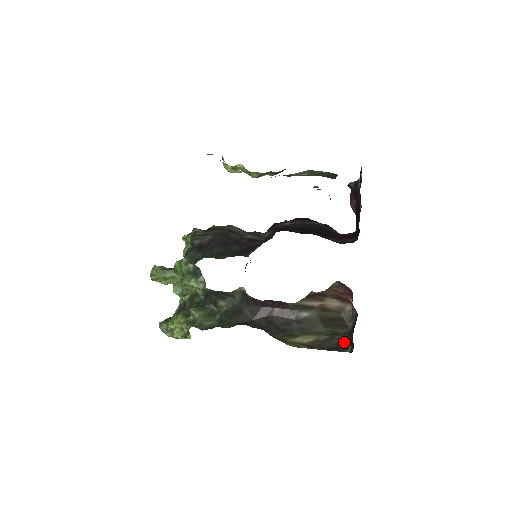
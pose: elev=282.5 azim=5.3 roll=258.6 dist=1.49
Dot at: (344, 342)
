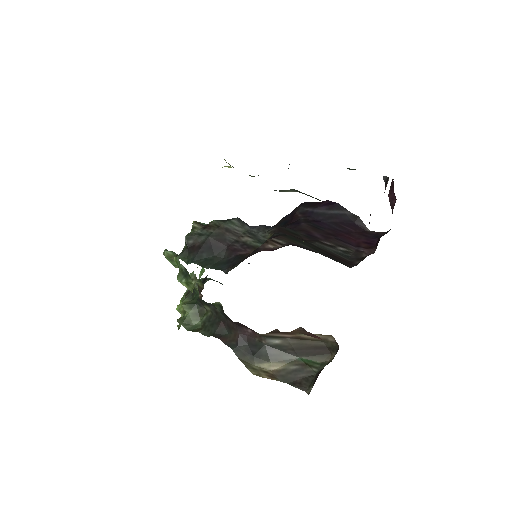
Dot at: (311, 378)
